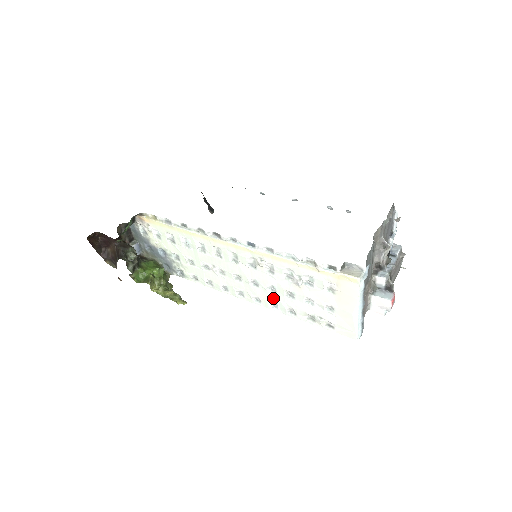
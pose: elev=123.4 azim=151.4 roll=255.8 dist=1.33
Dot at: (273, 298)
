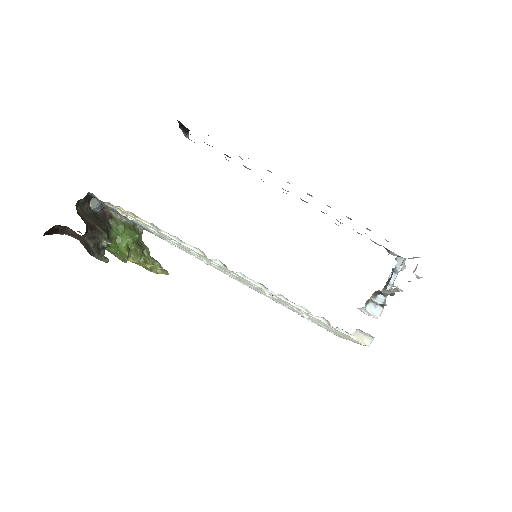
Dot at: occluded
